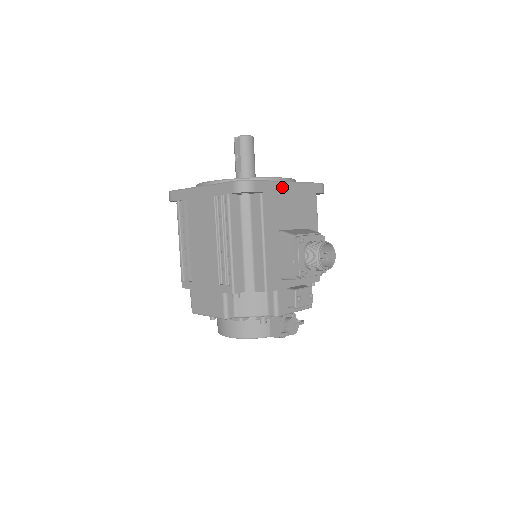
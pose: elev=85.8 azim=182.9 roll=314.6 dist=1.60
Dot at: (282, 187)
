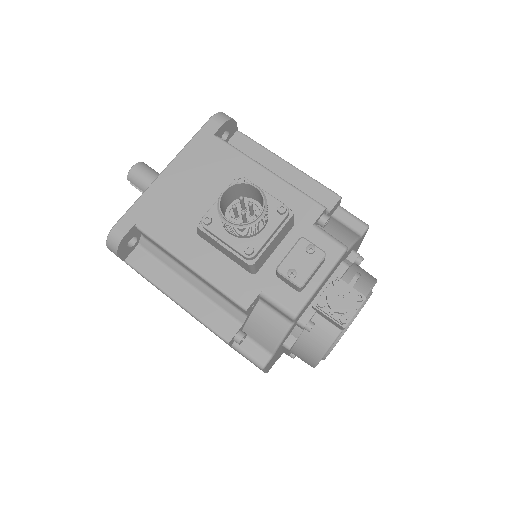
Dot at: (157, 188)
